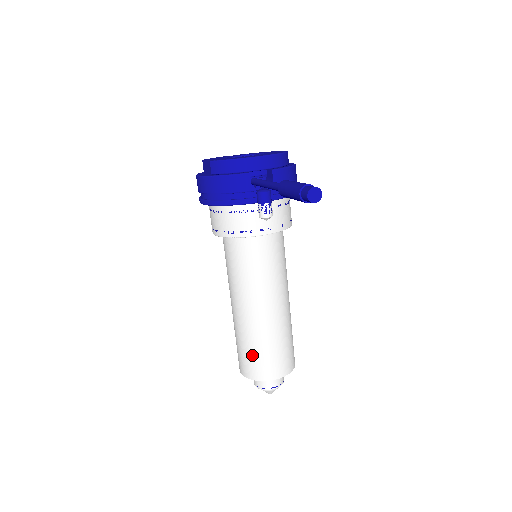
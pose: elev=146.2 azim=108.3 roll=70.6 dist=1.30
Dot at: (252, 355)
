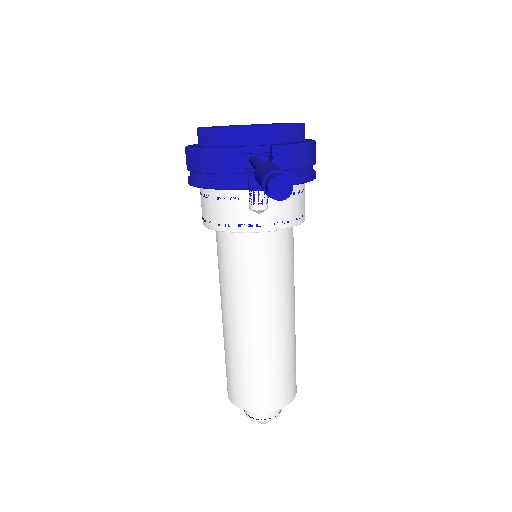
Dot at: (238, 378)
